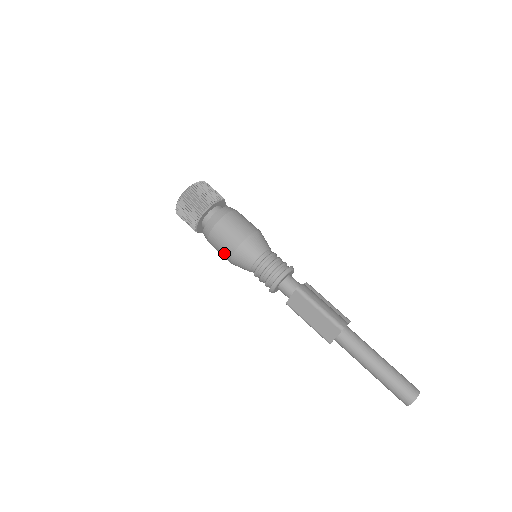
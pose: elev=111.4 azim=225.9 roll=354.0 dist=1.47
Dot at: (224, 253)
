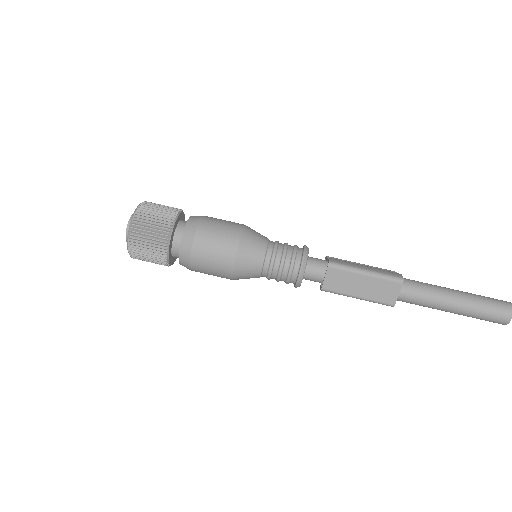
Dot at: (220, 270)
